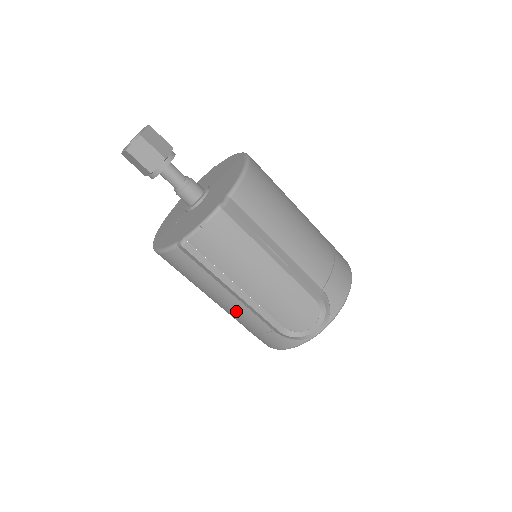
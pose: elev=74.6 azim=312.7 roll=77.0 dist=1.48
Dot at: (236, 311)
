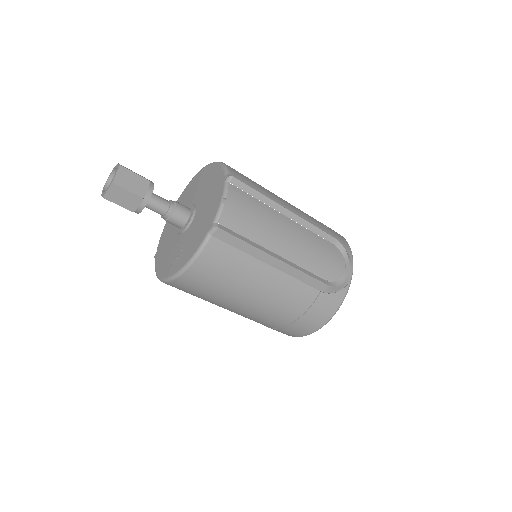
Dot at: (282, 291)
